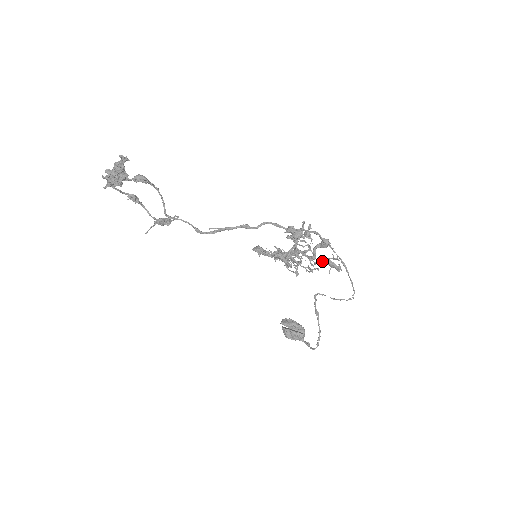
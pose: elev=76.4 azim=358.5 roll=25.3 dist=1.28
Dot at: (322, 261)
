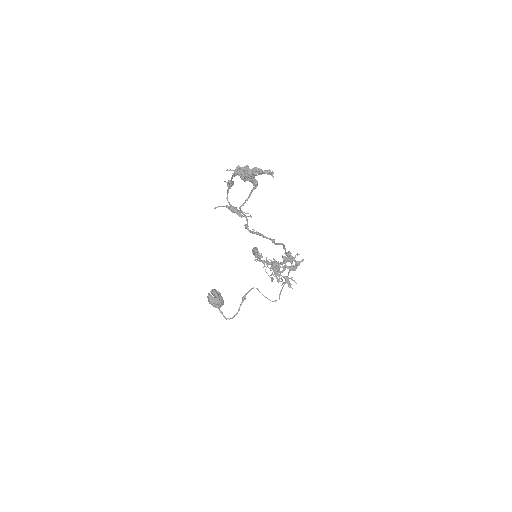
Dot at: (283, 276)
